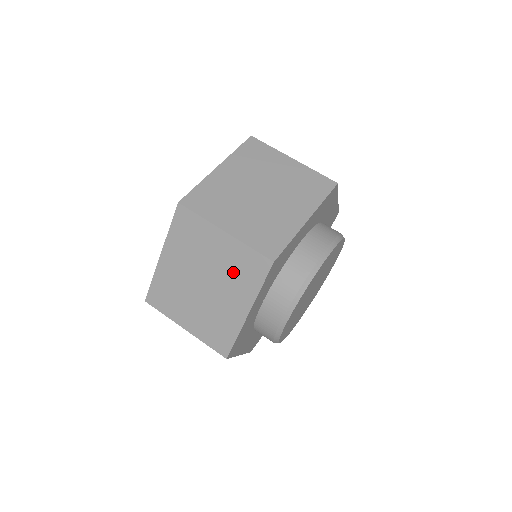
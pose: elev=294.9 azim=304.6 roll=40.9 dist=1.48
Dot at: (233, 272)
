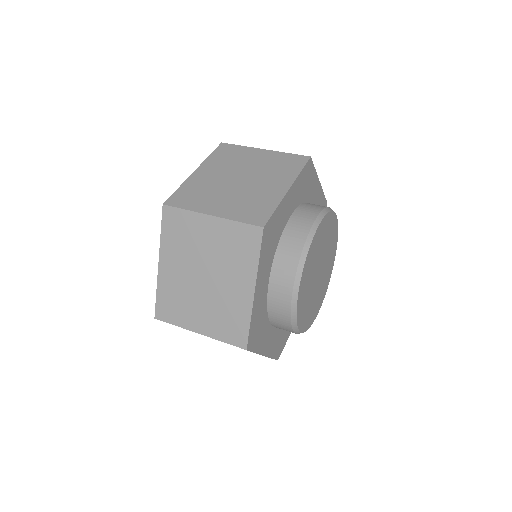
Dot at: (229, 253)
